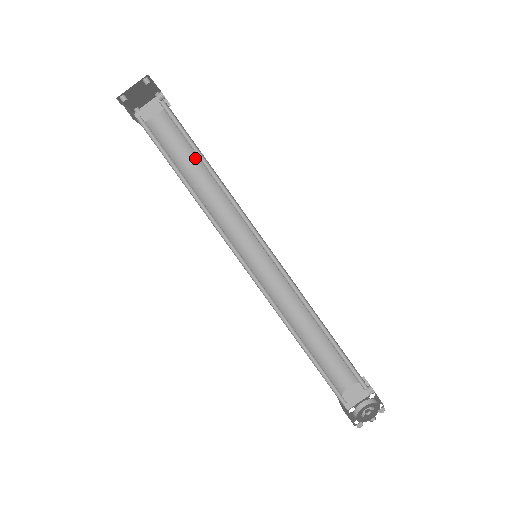
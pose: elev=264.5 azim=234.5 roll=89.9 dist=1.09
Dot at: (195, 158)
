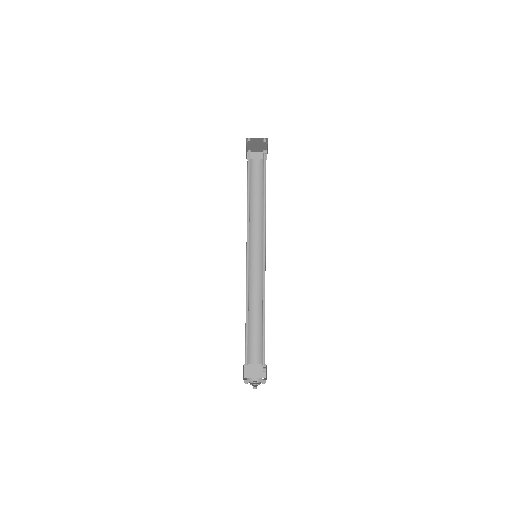
Dot at: (261, 191)
